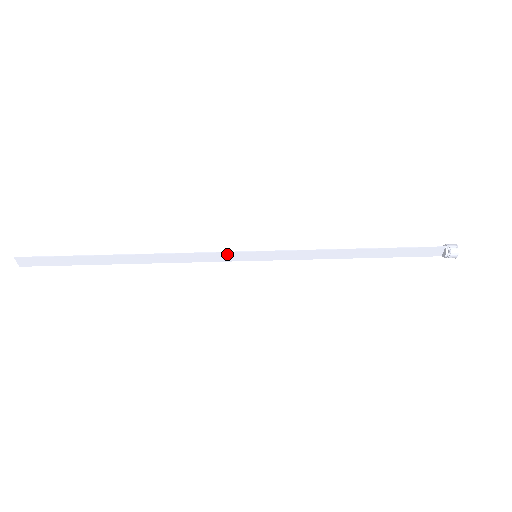
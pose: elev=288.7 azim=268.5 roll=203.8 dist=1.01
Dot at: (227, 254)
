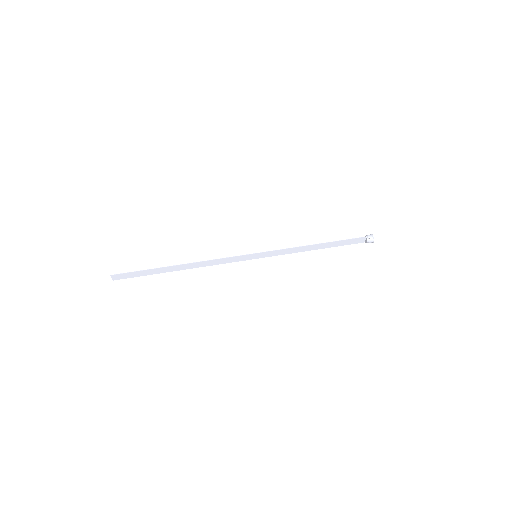
Dot at: (239, 257)
